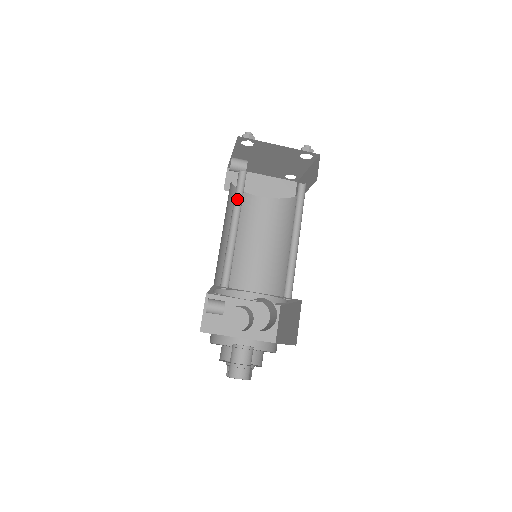
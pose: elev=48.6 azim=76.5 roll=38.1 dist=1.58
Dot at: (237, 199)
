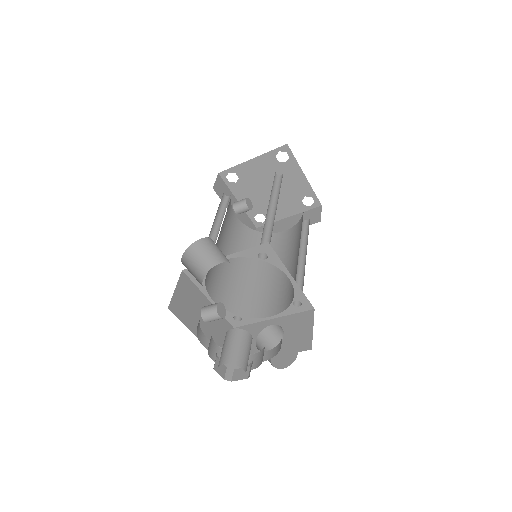
Dot at: (223, 214)
